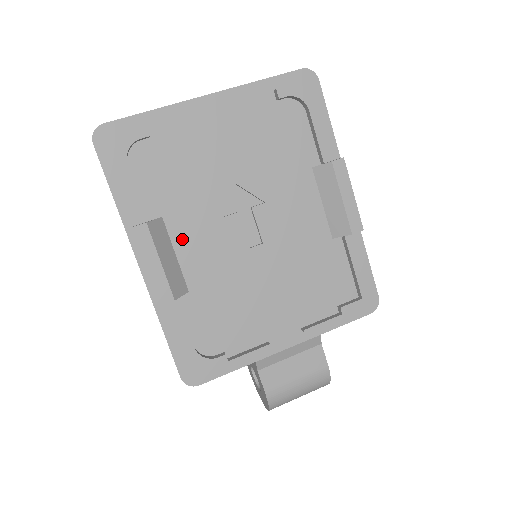
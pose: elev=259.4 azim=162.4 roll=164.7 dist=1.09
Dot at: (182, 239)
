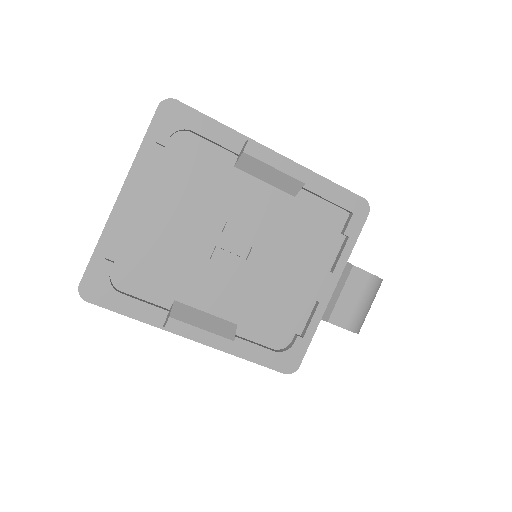
Dot at: (200, 298)
